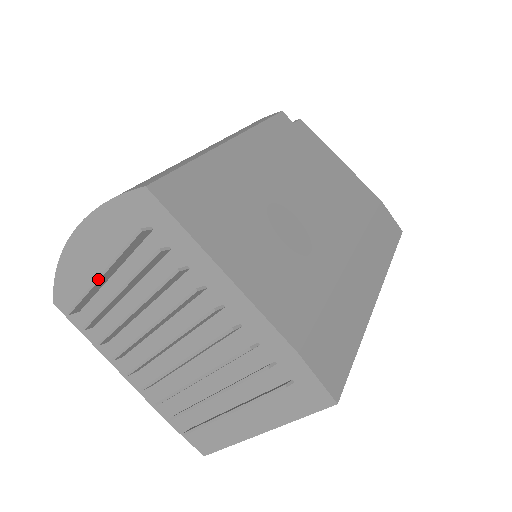
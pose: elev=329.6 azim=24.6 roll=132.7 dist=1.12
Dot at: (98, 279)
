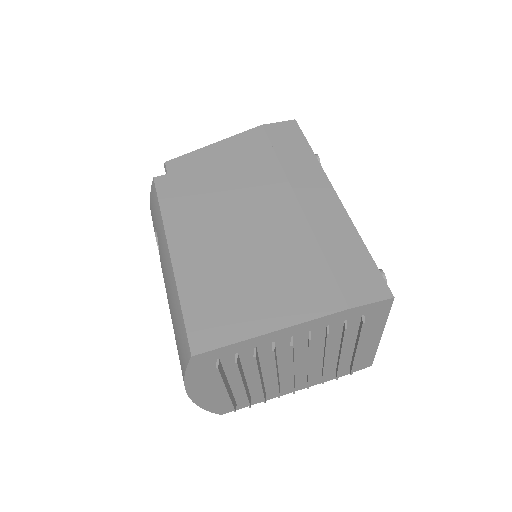
Dot at: (227, 394)
